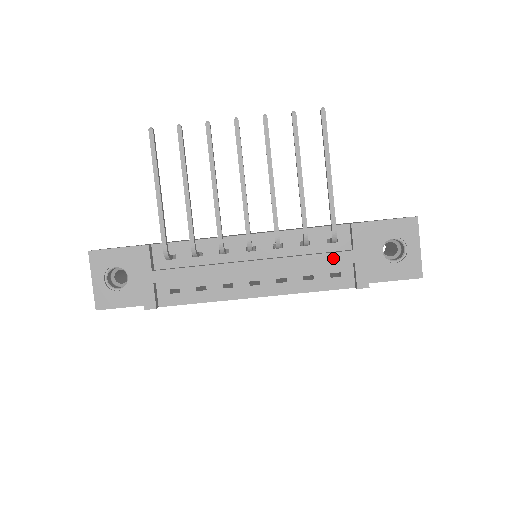
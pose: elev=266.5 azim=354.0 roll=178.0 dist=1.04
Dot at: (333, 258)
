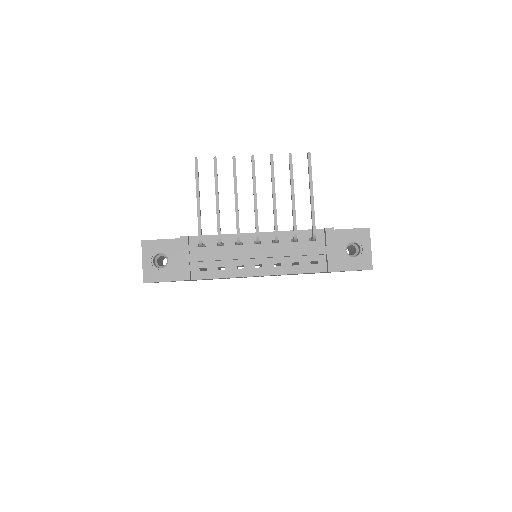
Dot at: (313, 250)
